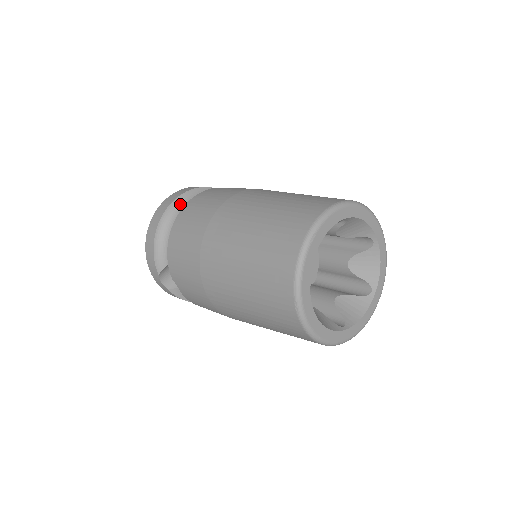
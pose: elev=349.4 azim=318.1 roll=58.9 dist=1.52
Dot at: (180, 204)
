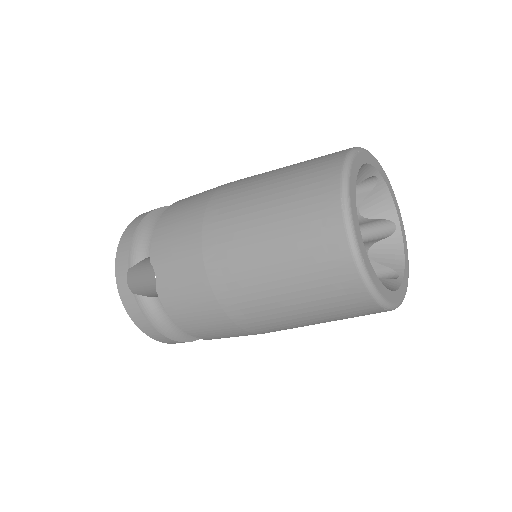
Dot at: occluded
